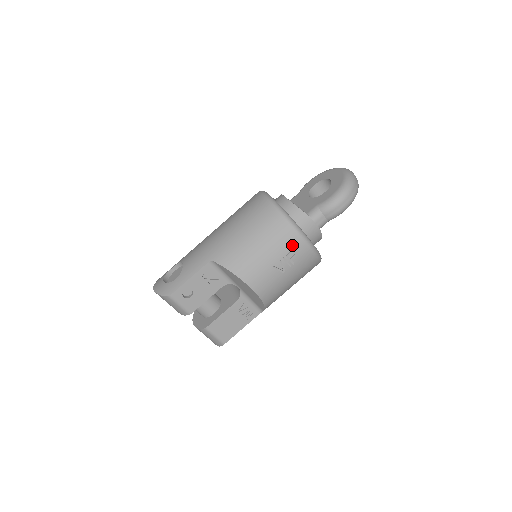
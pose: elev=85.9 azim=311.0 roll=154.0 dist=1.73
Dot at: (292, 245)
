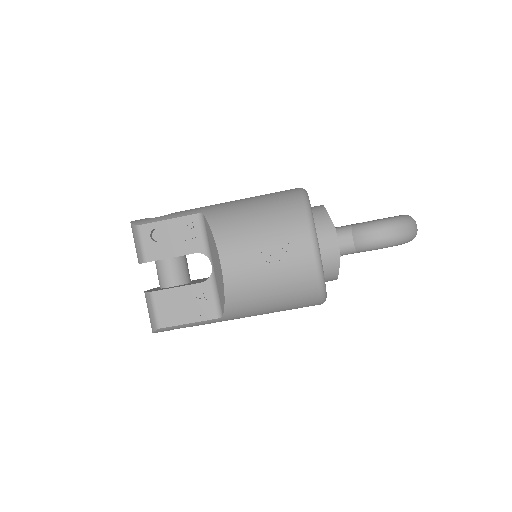
Dot at: (294, 237)
